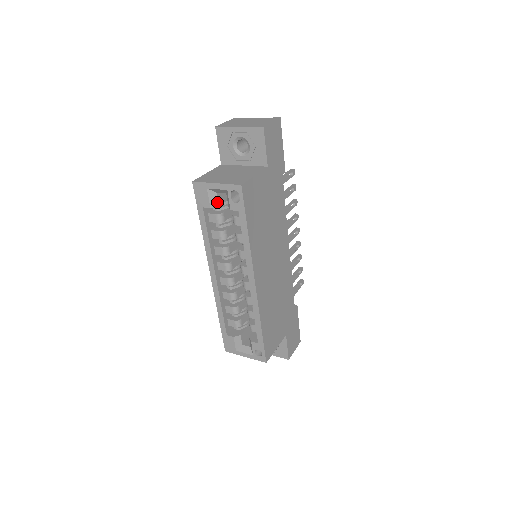
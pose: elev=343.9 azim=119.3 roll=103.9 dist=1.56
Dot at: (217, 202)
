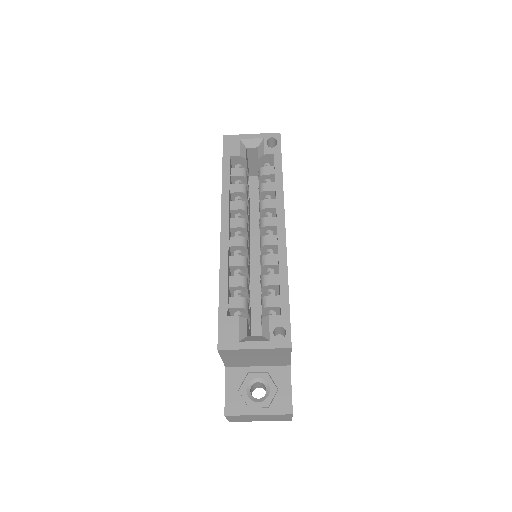
Dot at: (245, 155)
